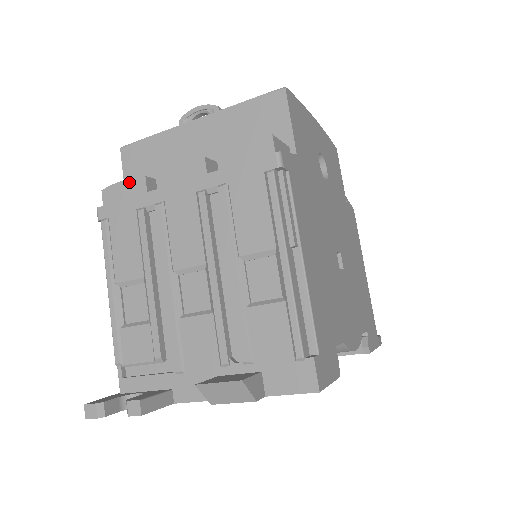
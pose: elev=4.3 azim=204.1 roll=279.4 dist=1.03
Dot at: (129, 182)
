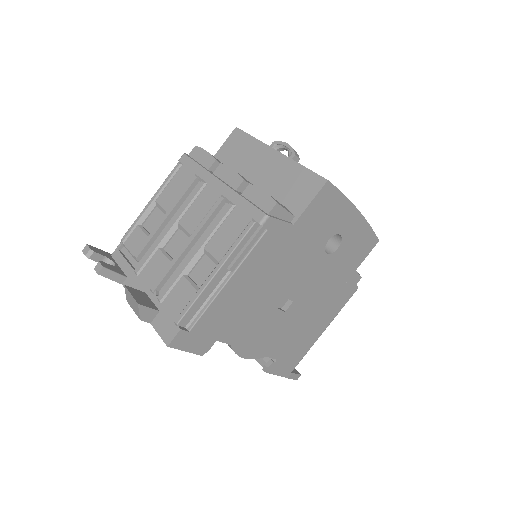
Dot at: (208, 155)
